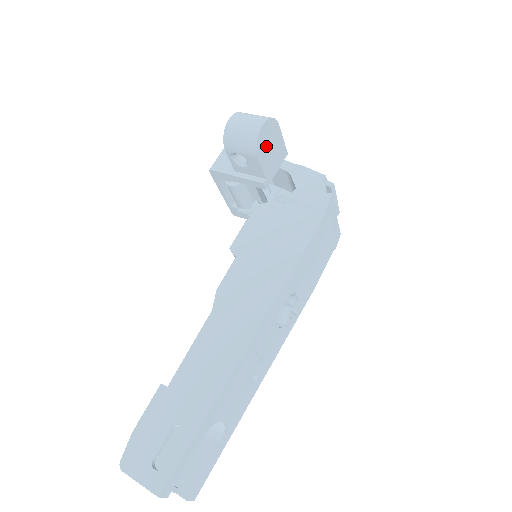
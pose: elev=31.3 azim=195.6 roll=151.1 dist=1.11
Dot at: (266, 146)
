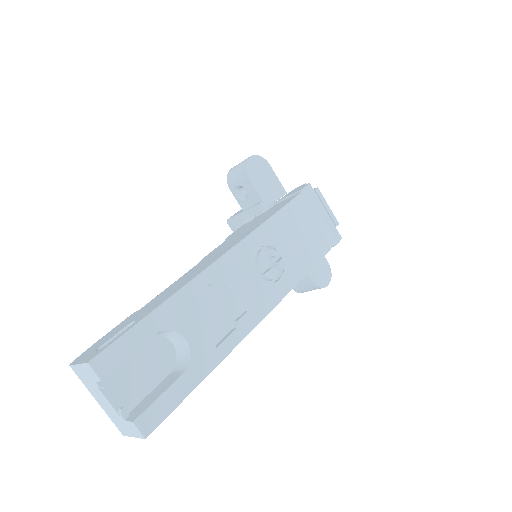
Dot at: (258, 174)
